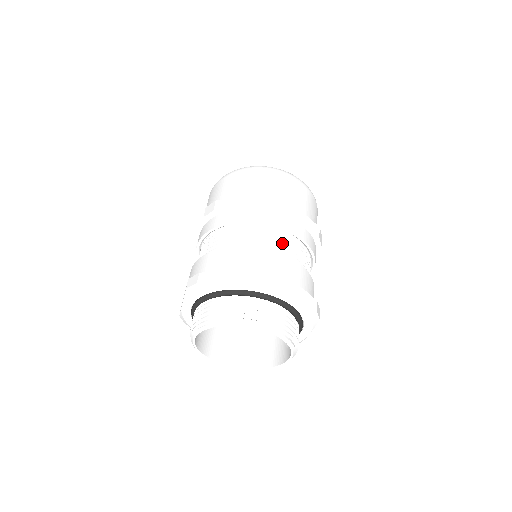
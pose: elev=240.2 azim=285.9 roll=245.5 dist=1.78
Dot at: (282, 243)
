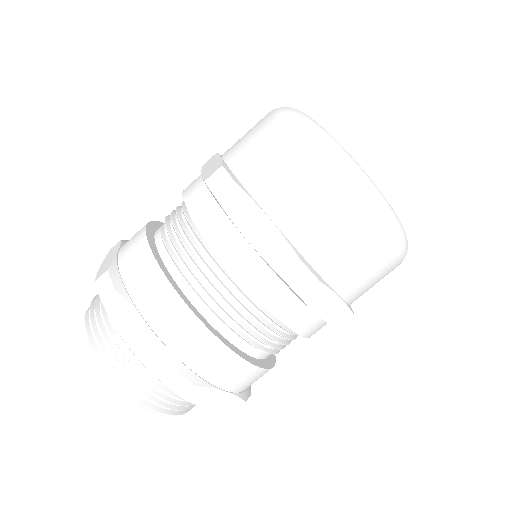
Dot at: (259, 330)
